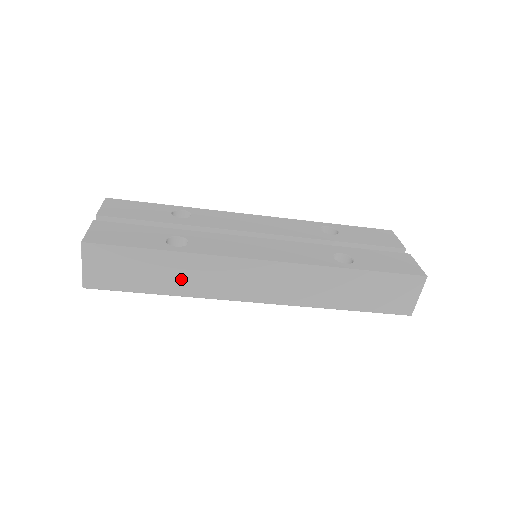
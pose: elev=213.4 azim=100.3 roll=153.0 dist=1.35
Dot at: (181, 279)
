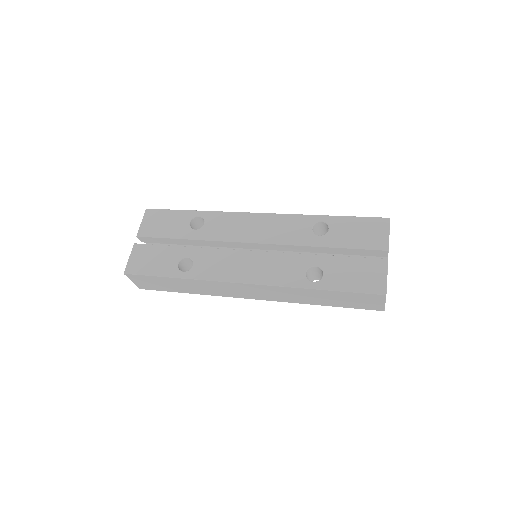
Dot at: (194, 288)
